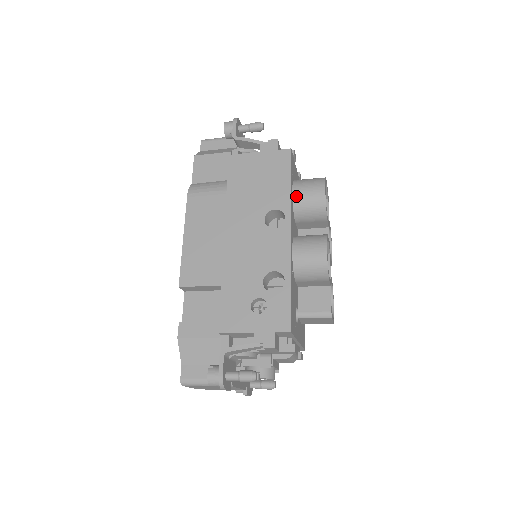
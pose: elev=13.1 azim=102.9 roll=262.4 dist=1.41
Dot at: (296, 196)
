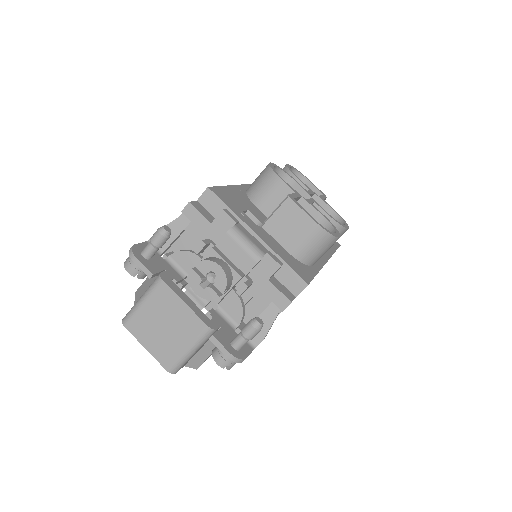
Dot at: occluded
